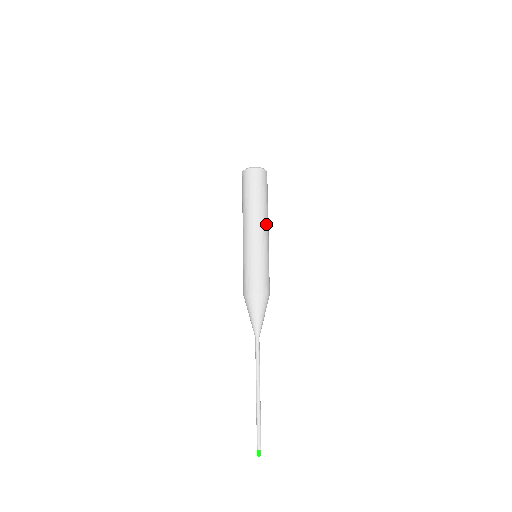
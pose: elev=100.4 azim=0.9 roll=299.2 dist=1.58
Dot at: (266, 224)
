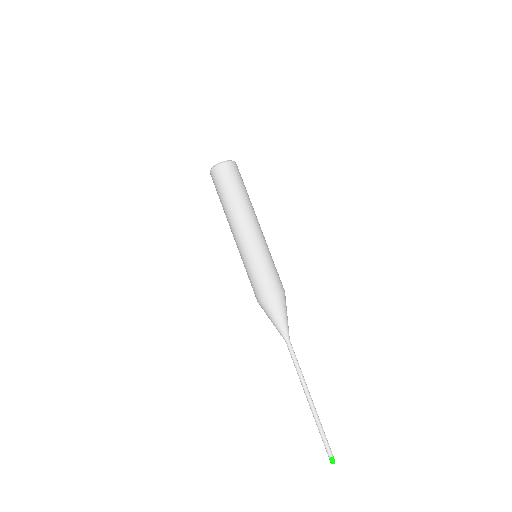
Dot at: (250, 219)
